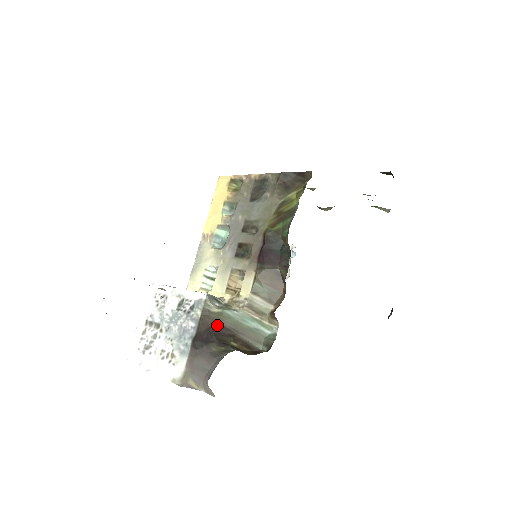
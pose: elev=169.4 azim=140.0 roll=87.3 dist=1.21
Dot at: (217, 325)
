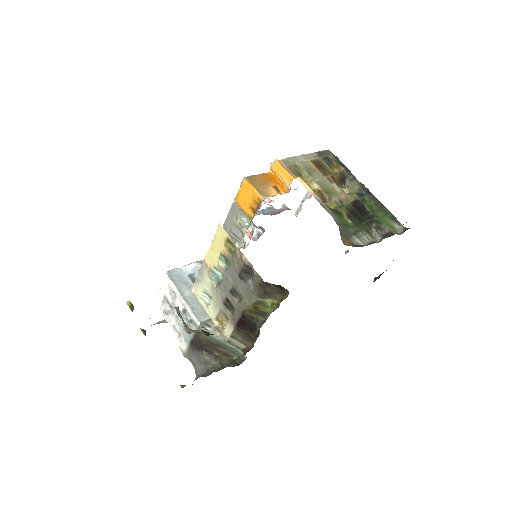
Dot at: (206, 342)
